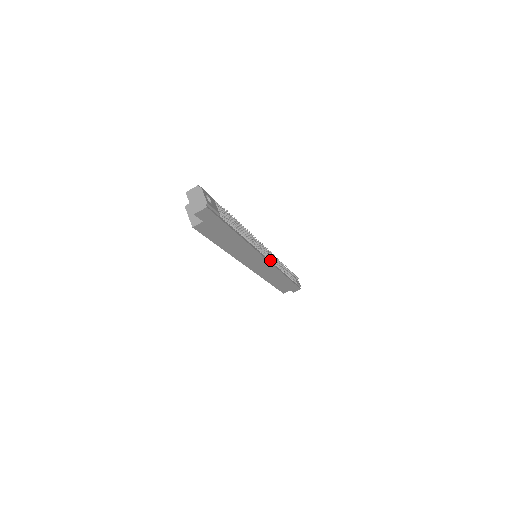
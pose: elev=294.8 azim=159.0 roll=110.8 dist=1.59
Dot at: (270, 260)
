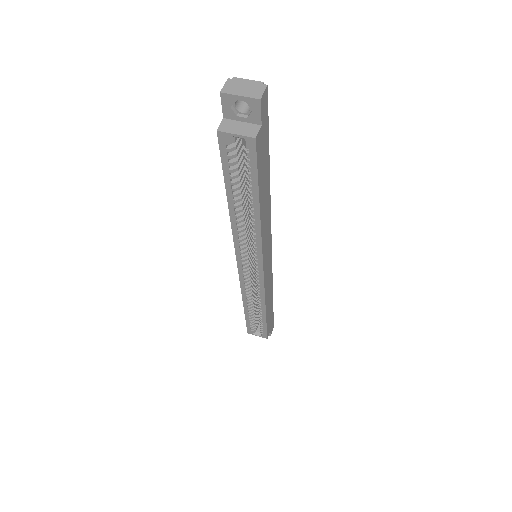
Dot at: occluded
